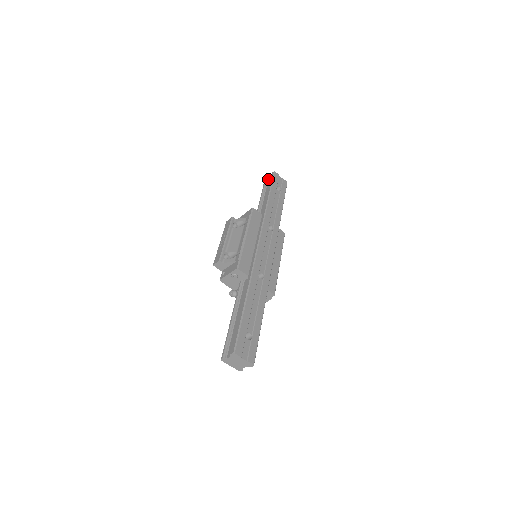
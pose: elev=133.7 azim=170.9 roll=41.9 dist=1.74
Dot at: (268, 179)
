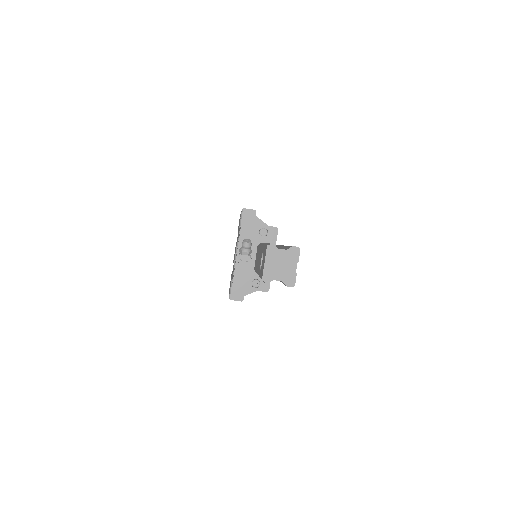
Dot at: occluded
